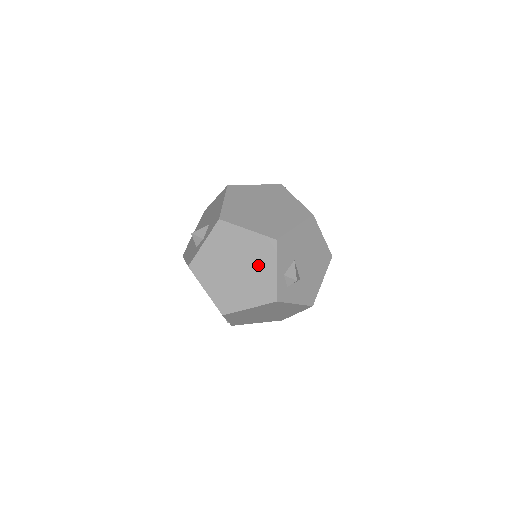
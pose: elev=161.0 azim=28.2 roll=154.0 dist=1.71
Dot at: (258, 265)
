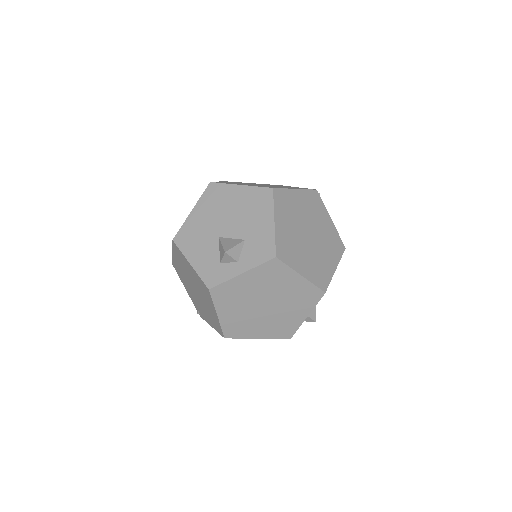
Dot at: (292, 308)
